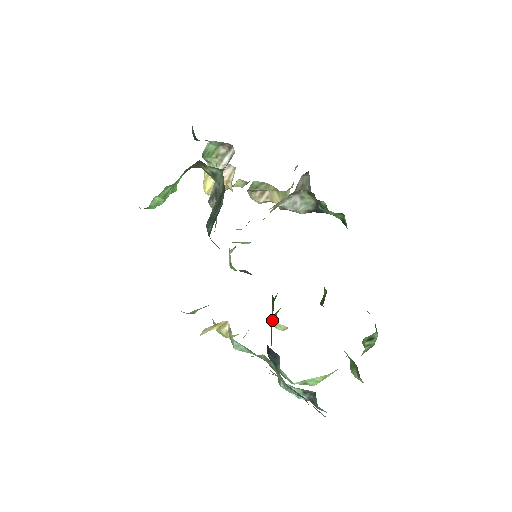
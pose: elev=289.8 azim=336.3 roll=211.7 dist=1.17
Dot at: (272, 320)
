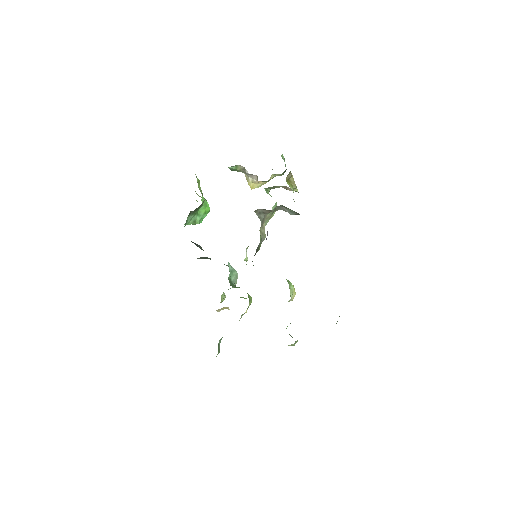
Dot at: occluded
